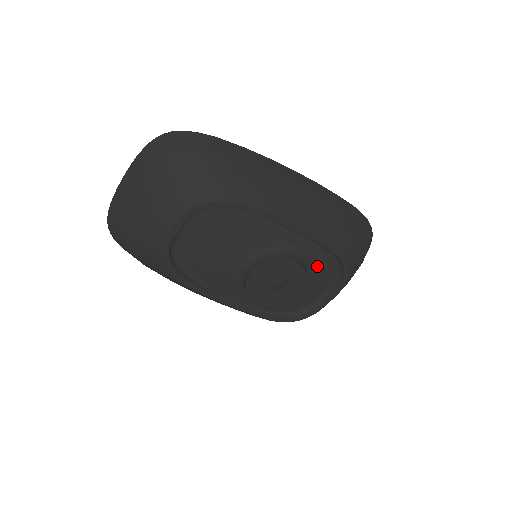
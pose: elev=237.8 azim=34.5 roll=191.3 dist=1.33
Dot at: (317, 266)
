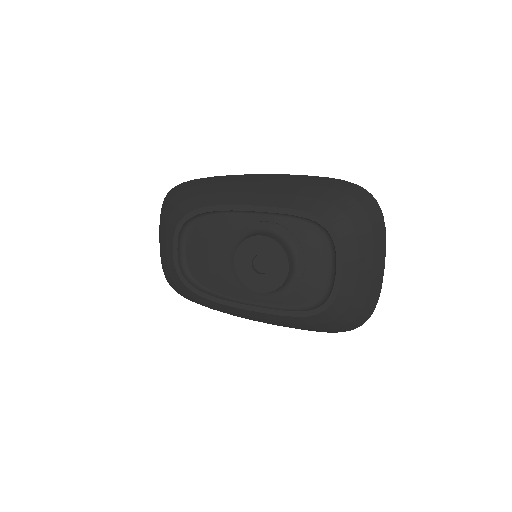
Dot at: (299, 238)
